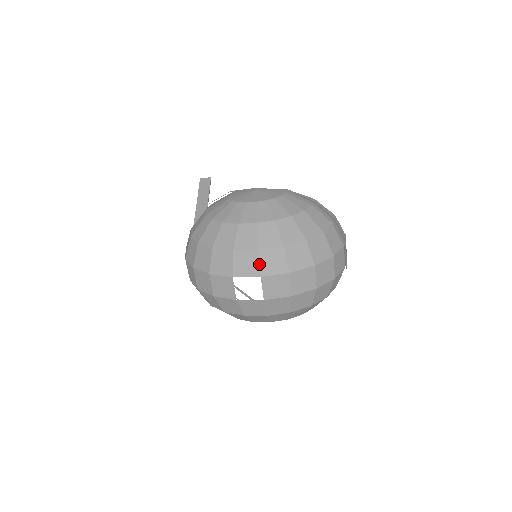
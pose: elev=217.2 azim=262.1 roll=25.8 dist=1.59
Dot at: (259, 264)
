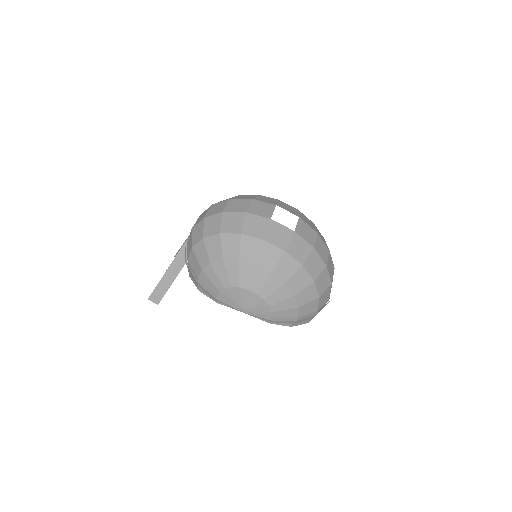
Dot at: (298, 213)
